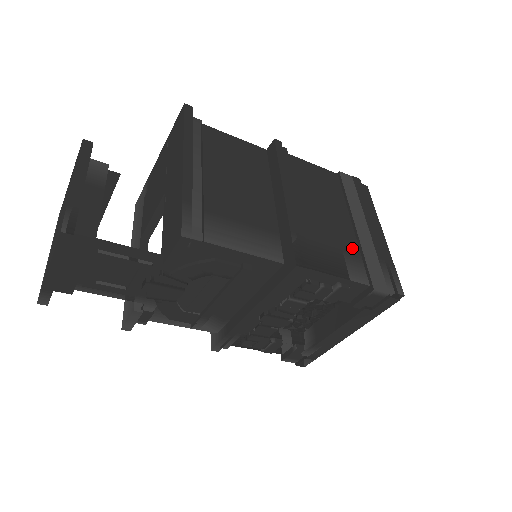
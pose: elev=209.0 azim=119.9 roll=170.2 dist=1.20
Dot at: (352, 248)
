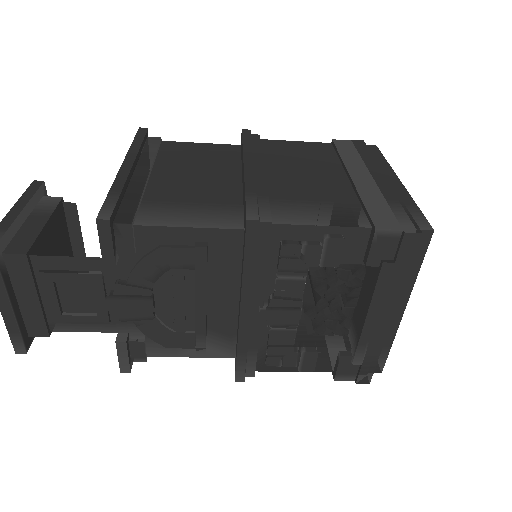
Dot at: (345, 198)
